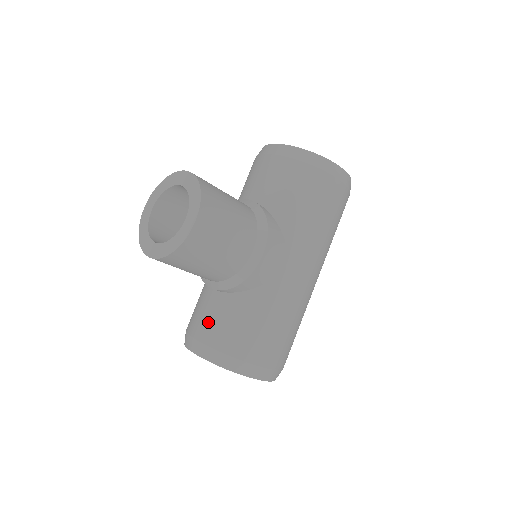
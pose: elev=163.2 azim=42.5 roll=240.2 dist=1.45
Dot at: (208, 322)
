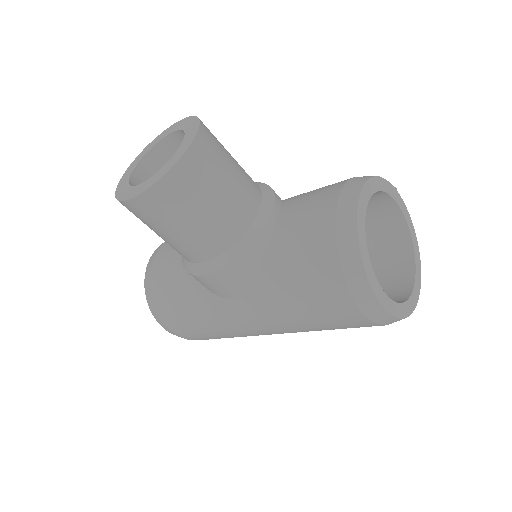
Dot at: (167, 254)
